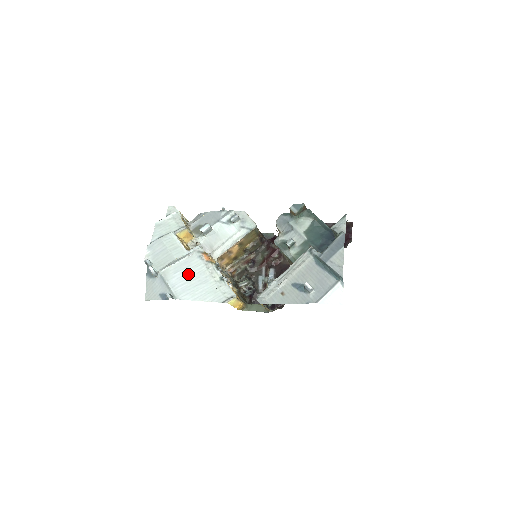
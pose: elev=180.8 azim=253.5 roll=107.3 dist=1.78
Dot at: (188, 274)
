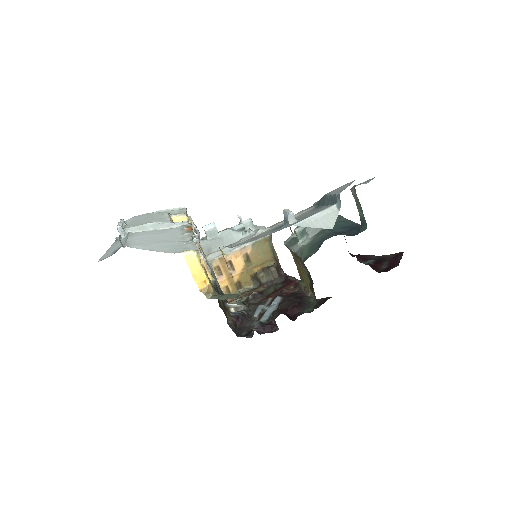
Dot at: (157, 236)
